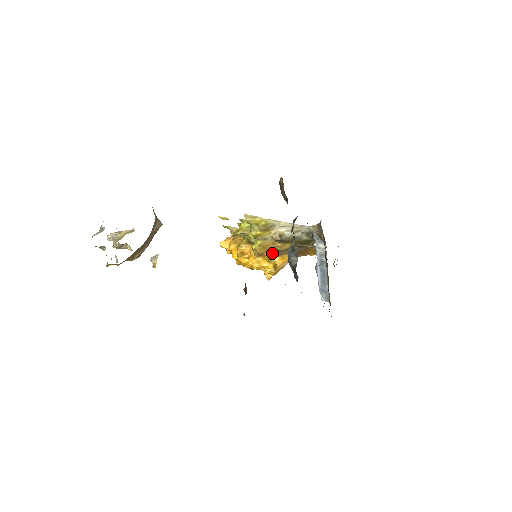
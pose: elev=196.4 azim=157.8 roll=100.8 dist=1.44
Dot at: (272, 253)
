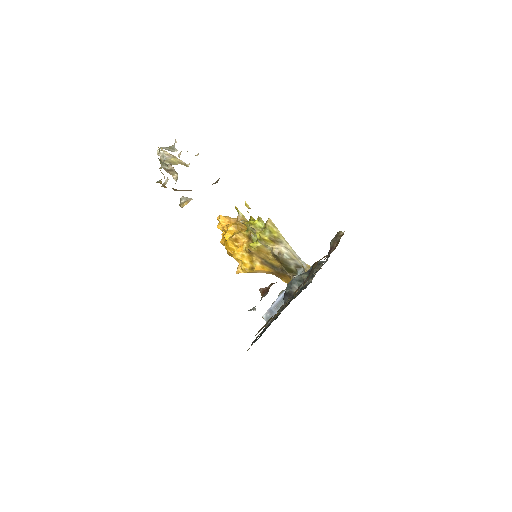
Dot at: (259, 258)
